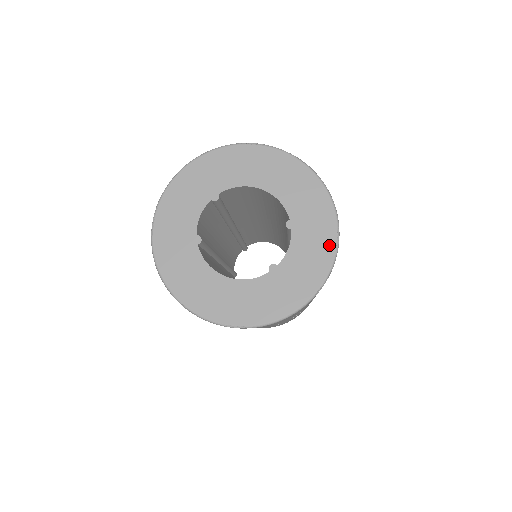
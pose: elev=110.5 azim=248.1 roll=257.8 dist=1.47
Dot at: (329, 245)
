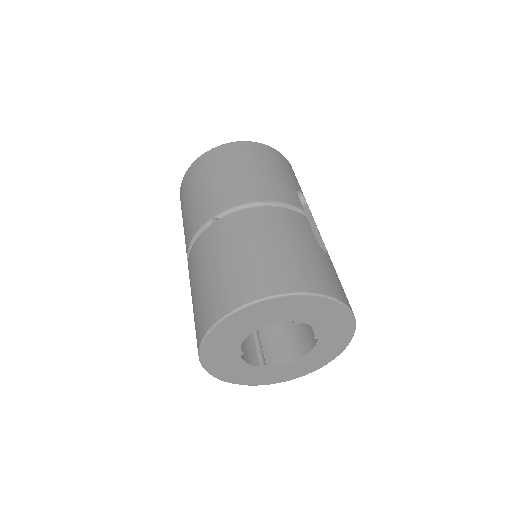
Dot at: (333, 306)
